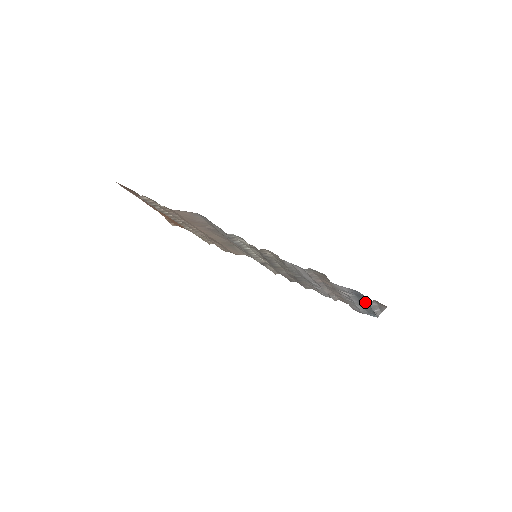
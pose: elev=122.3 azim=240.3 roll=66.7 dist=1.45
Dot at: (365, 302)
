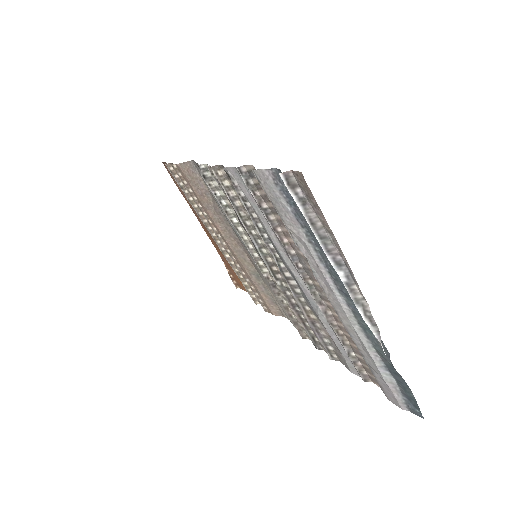
Dot at: occluded
